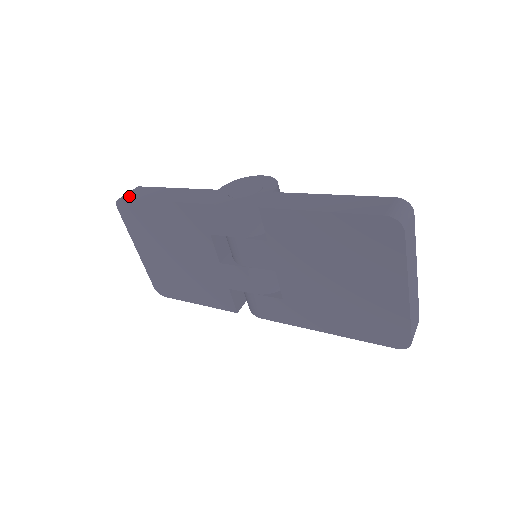
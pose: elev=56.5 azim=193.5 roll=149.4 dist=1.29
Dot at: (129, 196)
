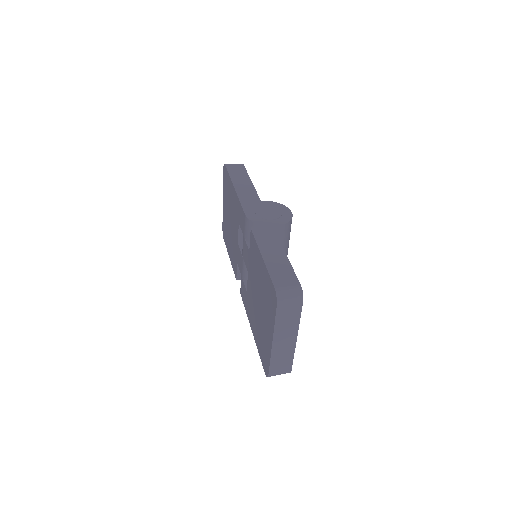
Dot at: (229, 167)
